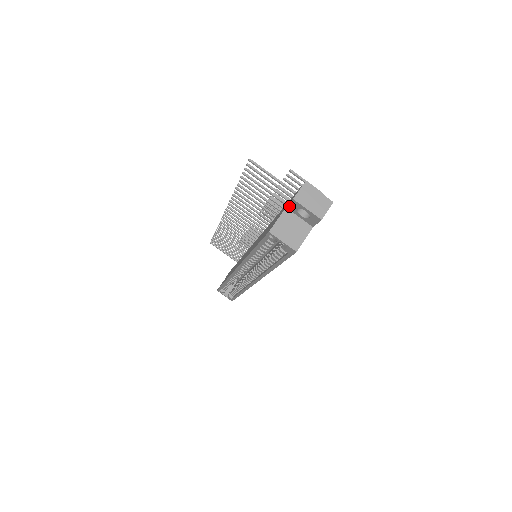
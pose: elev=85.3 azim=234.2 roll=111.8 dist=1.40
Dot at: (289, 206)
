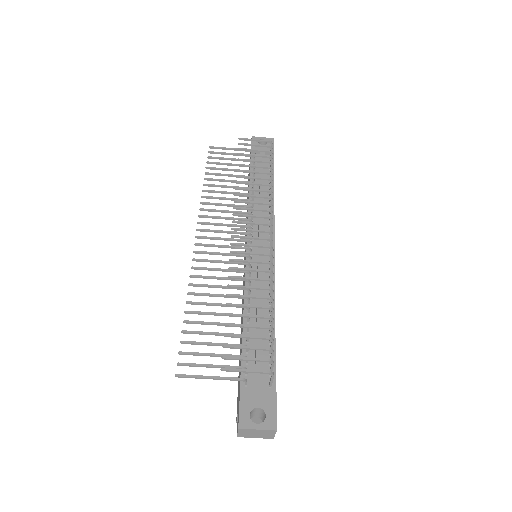
Dot at: occluded
